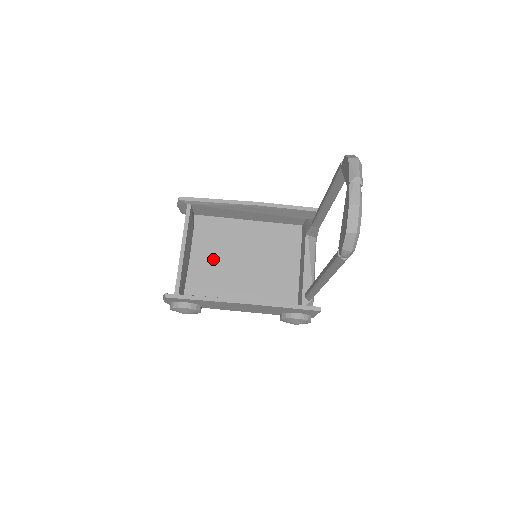
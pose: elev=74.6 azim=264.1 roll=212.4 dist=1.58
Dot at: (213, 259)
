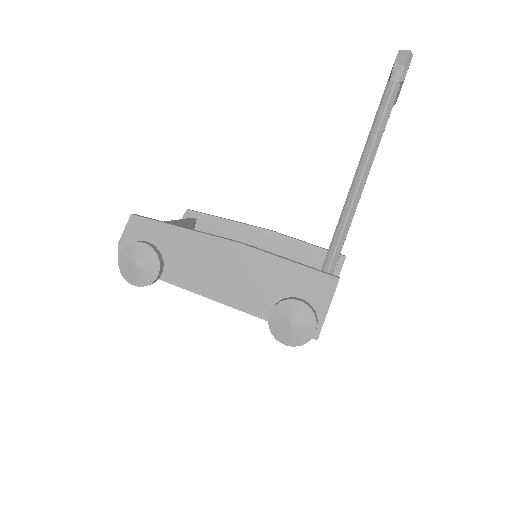
Dot at: occluded
